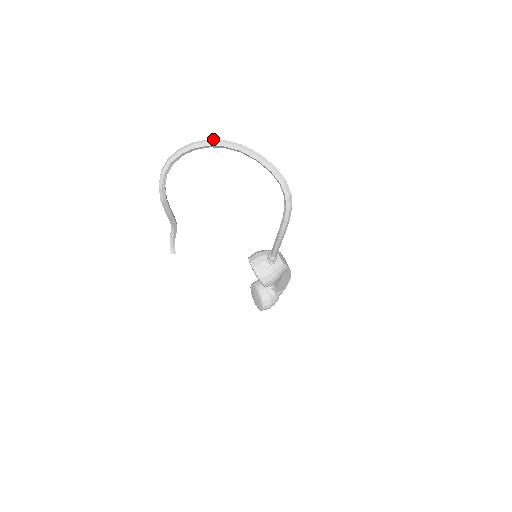
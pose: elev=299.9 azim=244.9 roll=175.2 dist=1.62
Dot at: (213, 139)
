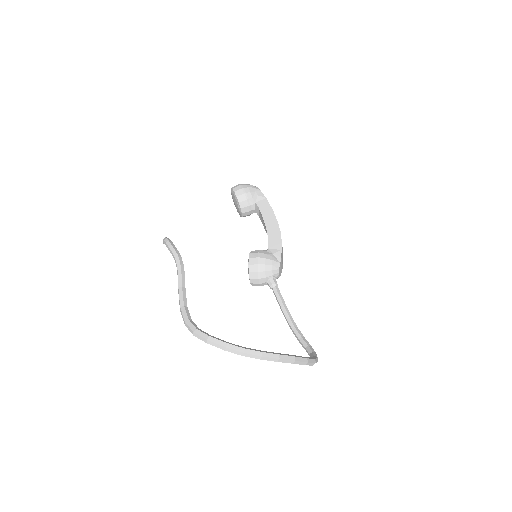
Dot at: (267, 357)
